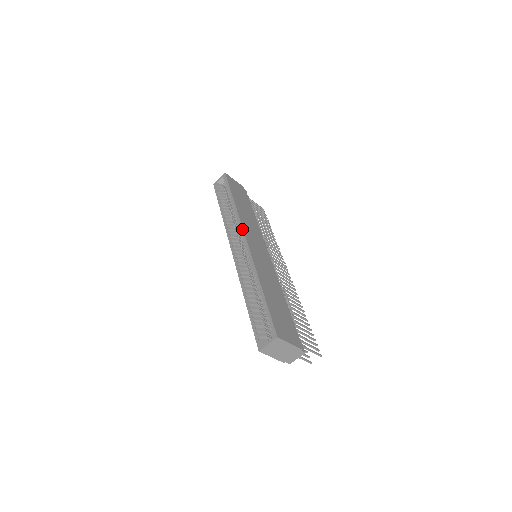
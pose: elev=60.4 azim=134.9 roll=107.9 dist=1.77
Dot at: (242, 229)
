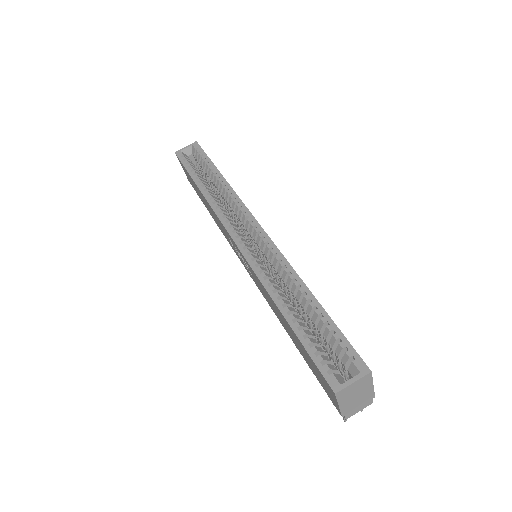
Dot at: (249, 212)
